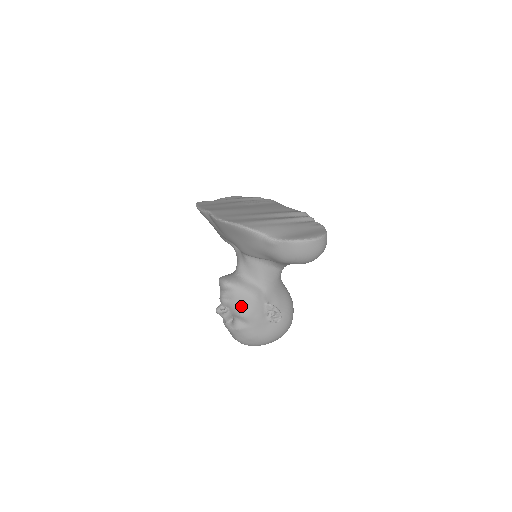
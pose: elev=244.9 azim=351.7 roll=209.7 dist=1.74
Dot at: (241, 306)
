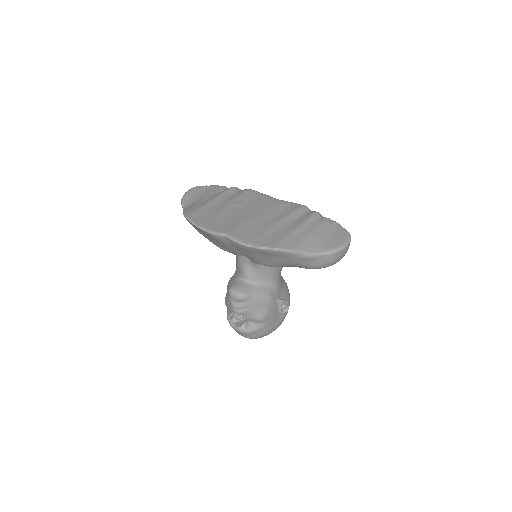
Dot at: (258, 311)
